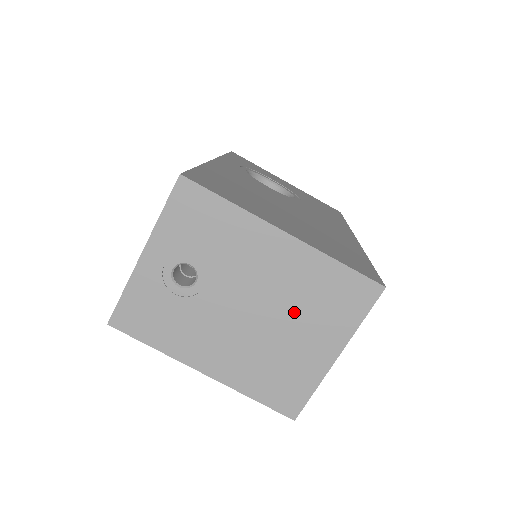
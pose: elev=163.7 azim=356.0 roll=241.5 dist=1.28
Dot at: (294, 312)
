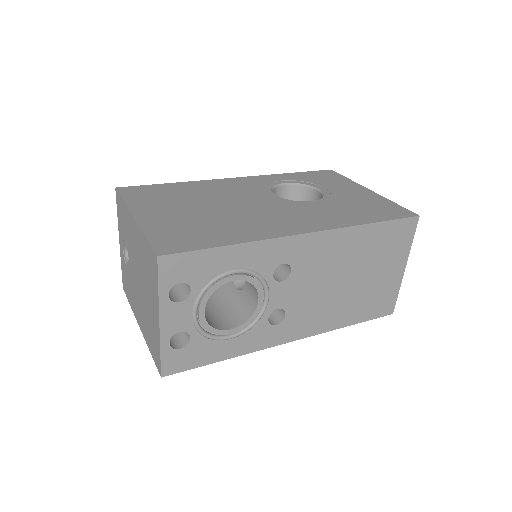
Dot at: (145, 280)
